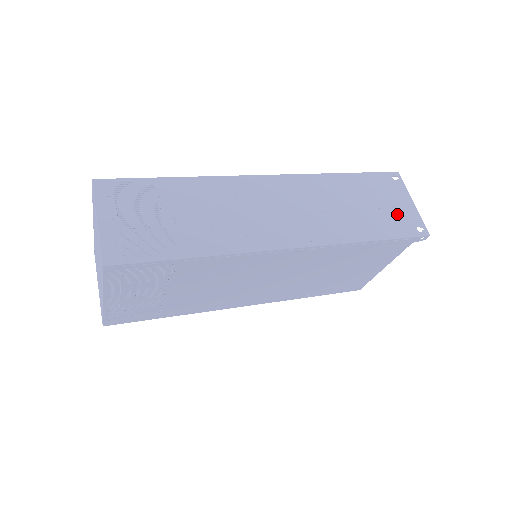
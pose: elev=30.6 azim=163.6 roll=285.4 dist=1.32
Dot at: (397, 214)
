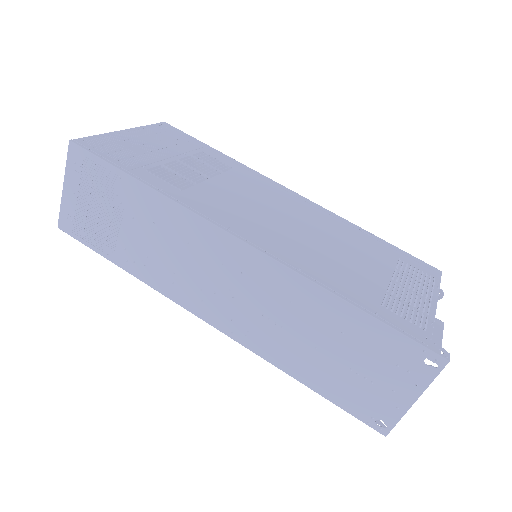
Dot at: (369, 391)
